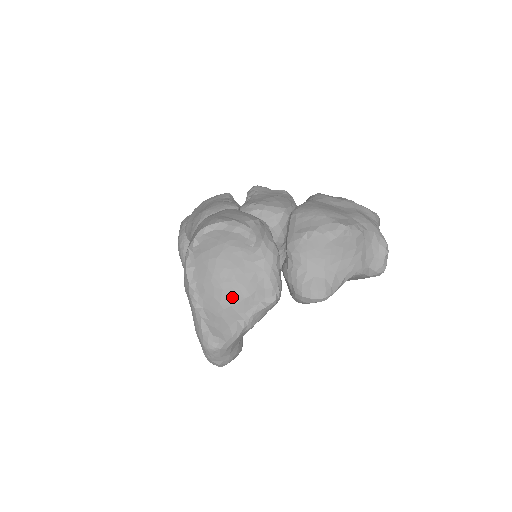
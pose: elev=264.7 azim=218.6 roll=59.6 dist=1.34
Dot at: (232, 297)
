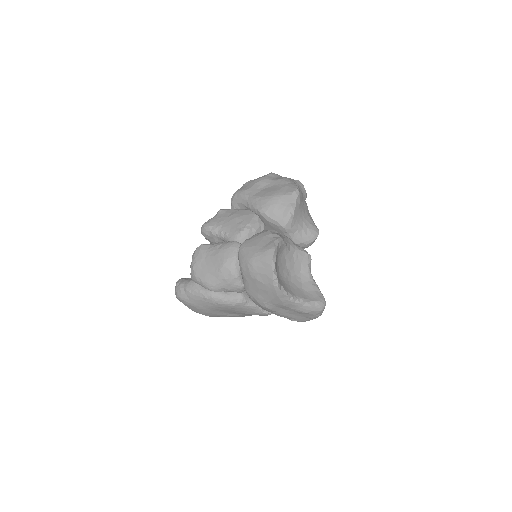
Dot at: (297, 279)
